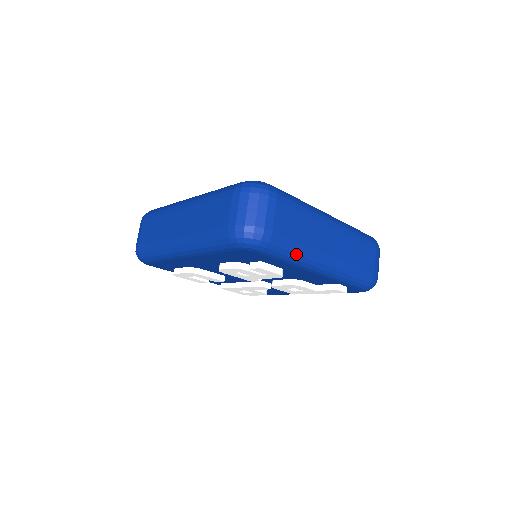
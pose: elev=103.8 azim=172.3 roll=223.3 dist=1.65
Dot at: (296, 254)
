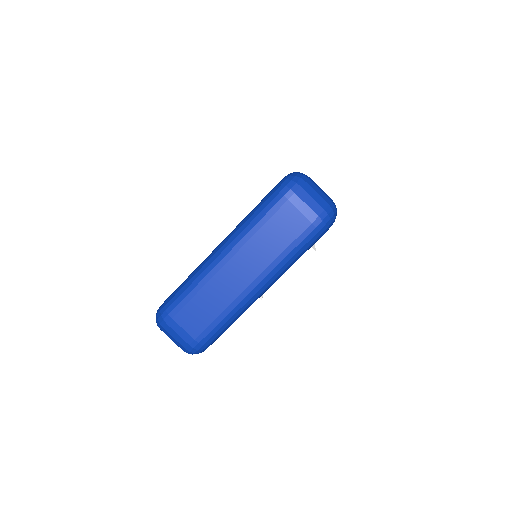
Dot at: (228, 320)
